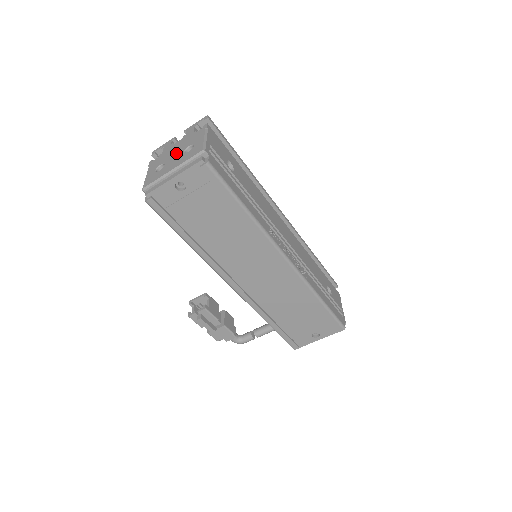
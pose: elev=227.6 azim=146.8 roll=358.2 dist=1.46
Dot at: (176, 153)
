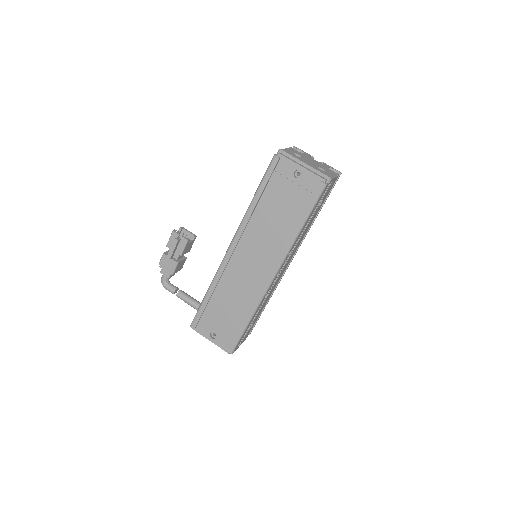
Dot at: (312, 162)
